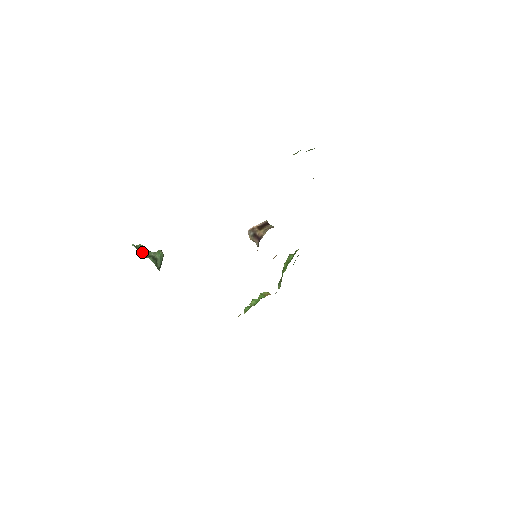
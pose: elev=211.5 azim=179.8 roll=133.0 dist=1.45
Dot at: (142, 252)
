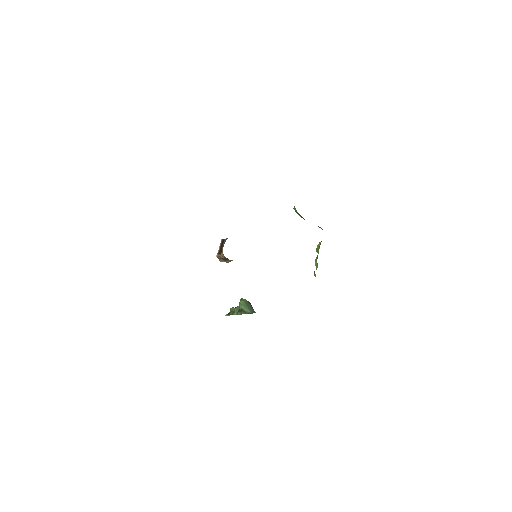
Dot at: (234, 314)
